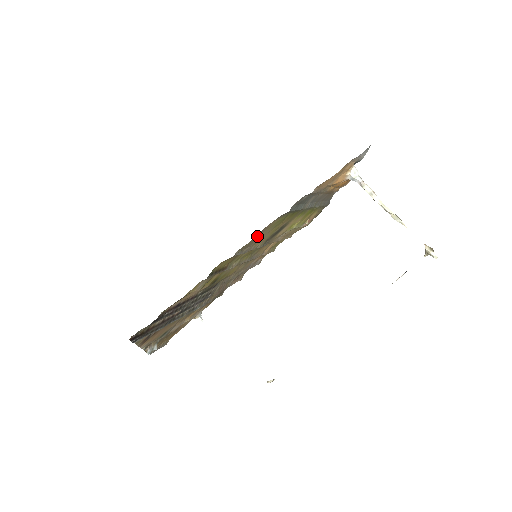
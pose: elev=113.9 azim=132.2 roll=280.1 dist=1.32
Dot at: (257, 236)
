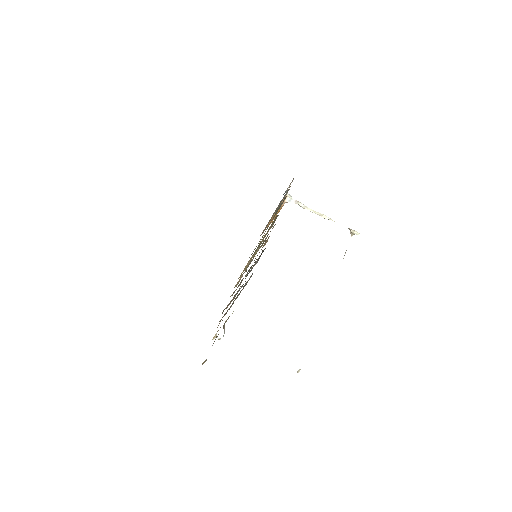
Dot at: occluded
